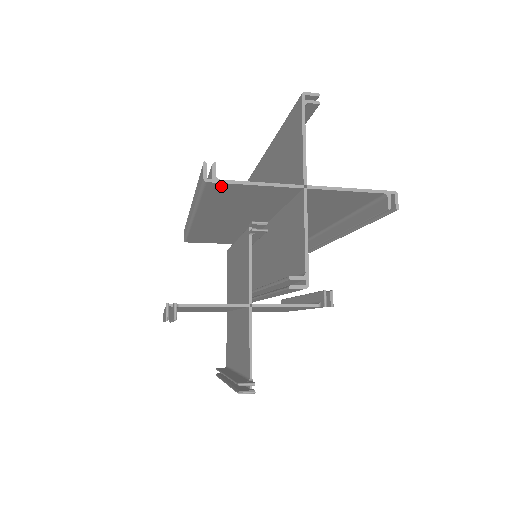
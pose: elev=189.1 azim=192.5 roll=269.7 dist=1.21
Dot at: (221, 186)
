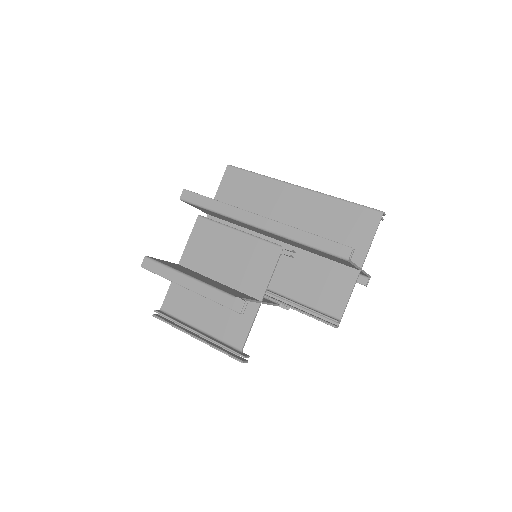
Dot at: (344, 260)
